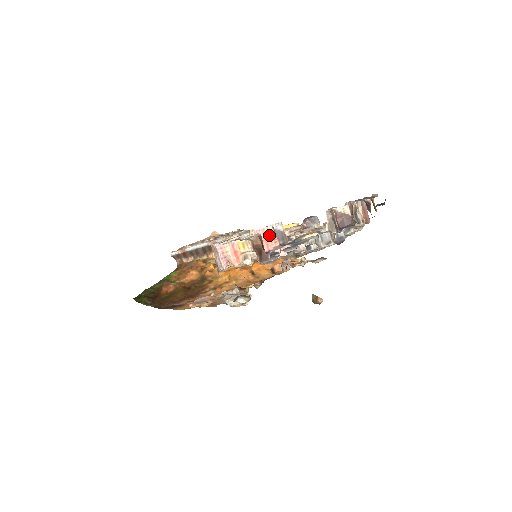
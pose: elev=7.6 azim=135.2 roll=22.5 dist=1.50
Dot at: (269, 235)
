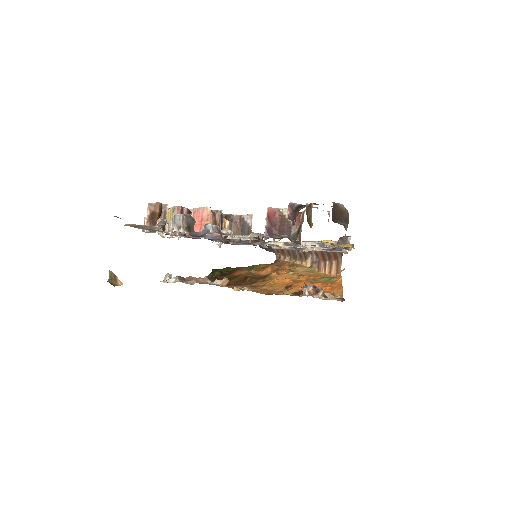
Dot at: (205, 216)
